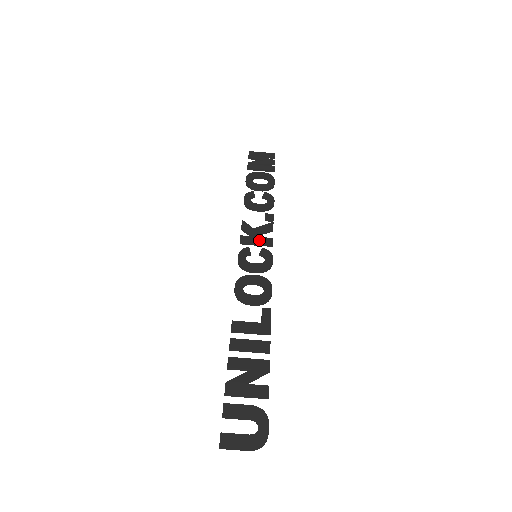
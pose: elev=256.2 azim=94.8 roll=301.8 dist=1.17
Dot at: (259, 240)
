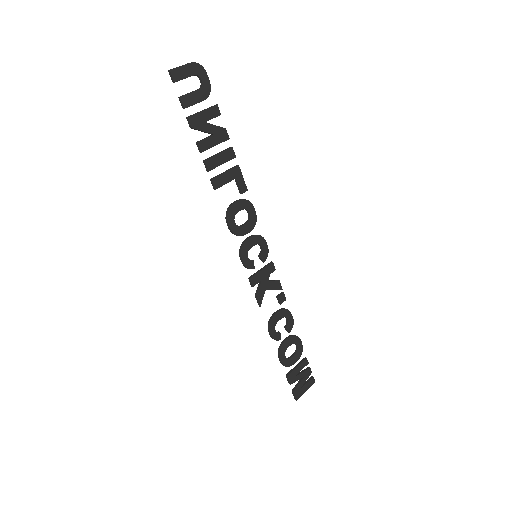
Dot at: (263, 273)
